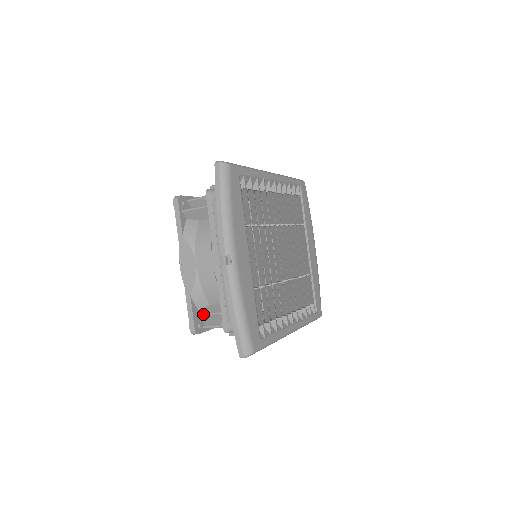
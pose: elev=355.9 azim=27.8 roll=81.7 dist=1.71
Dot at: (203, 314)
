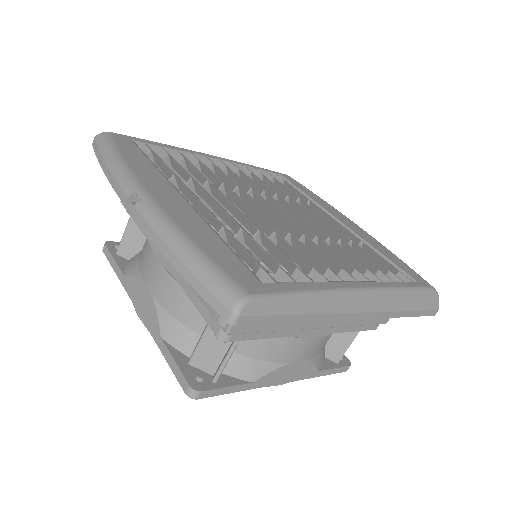
Dot at: (193, 353)
